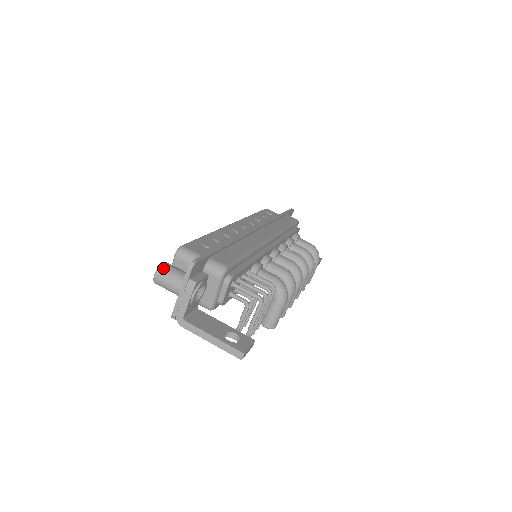
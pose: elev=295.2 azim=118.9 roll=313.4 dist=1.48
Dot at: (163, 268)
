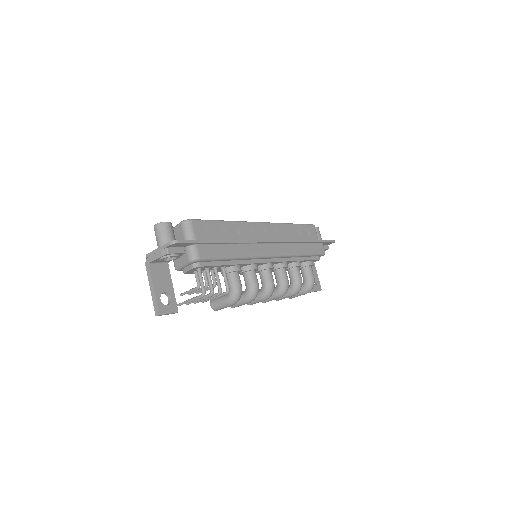
Dot at: (163, 225)
